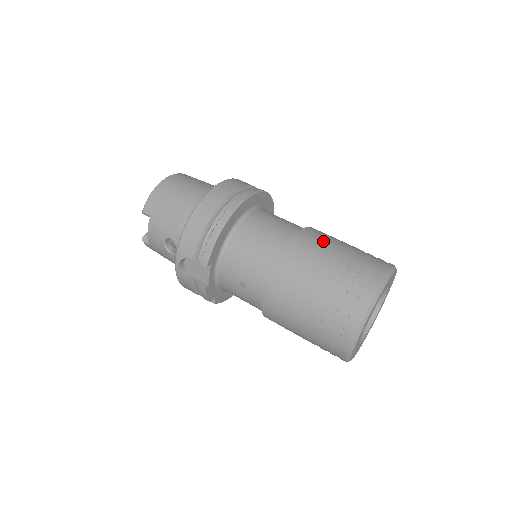
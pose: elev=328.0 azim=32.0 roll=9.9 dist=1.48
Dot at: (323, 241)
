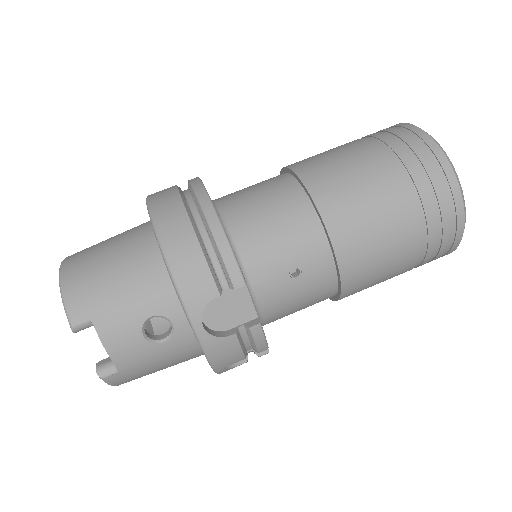
Dot at: (320, 155)
